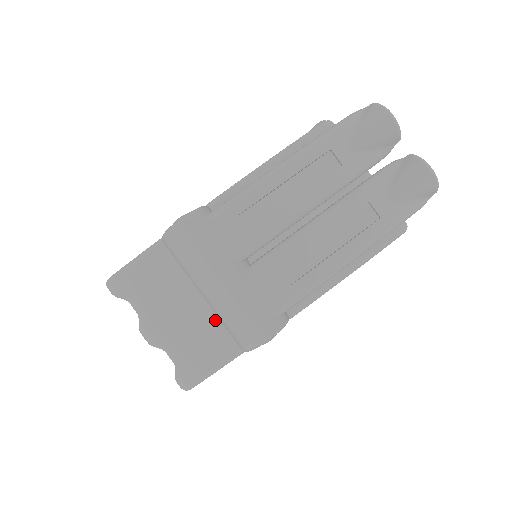
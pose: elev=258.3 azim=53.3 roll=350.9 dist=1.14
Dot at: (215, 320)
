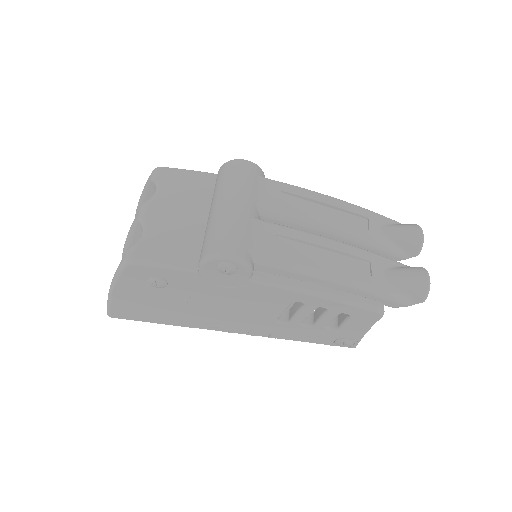
Dot at: (200, 236)
